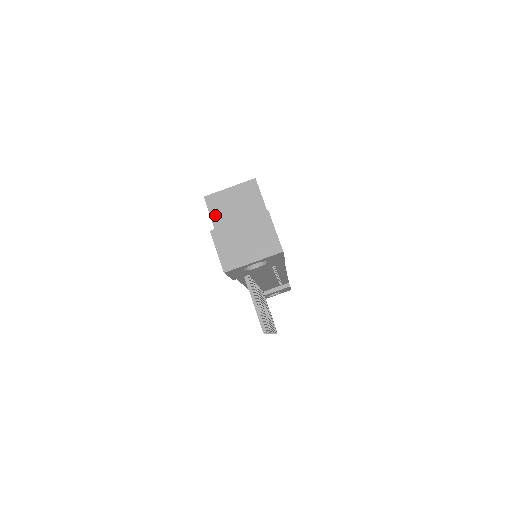
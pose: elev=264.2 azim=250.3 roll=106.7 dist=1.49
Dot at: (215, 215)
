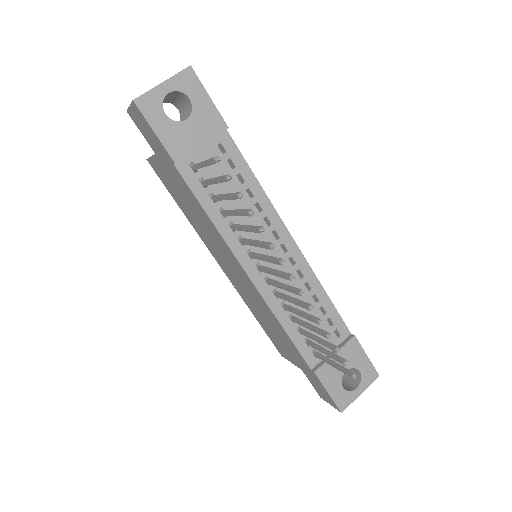
Dot at: occluded
